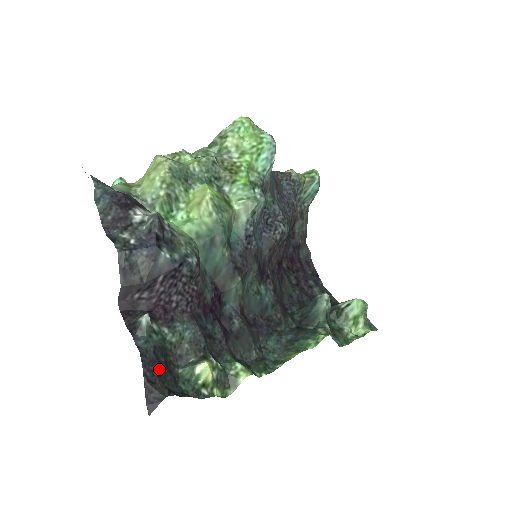
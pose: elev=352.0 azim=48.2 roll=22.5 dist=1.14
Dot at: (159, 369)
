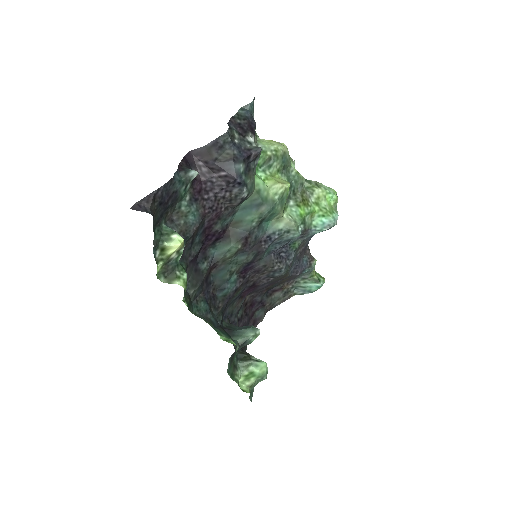
Dot at: (164, 202)
